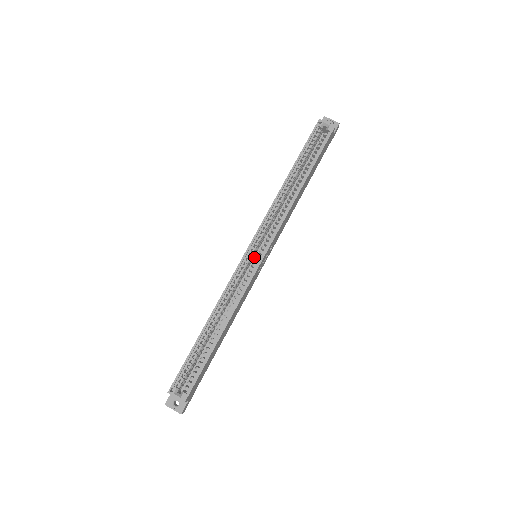
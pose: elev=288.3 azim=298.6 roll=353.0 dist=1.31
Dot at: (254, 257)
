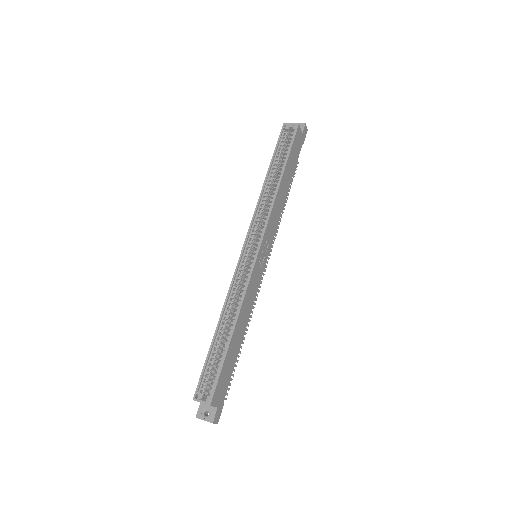
Dot at: occluded
